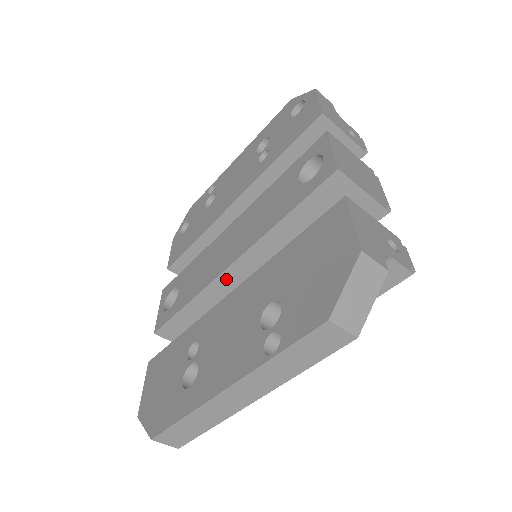
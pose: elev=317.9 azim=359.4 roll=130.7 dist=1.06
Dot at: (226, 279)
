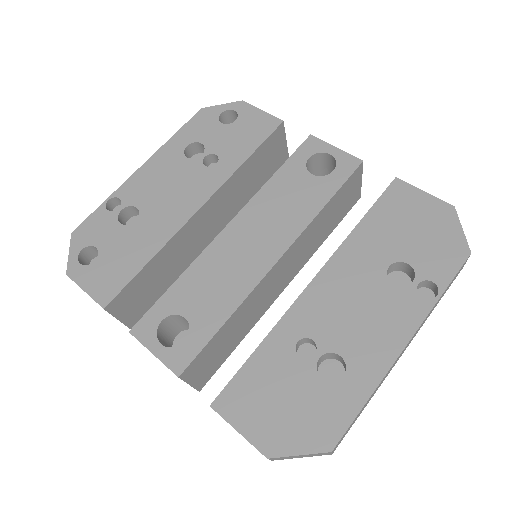
Dot at: (267, 278)
